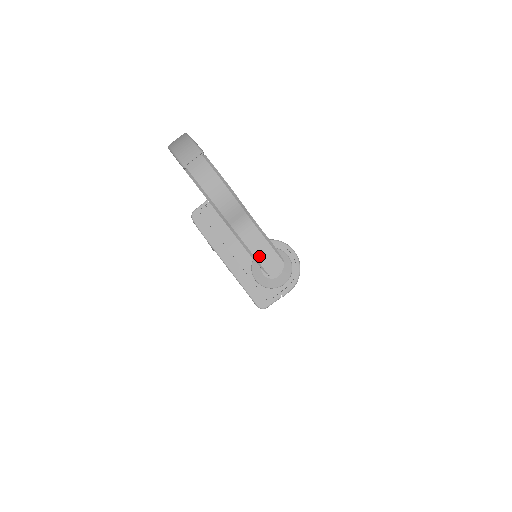
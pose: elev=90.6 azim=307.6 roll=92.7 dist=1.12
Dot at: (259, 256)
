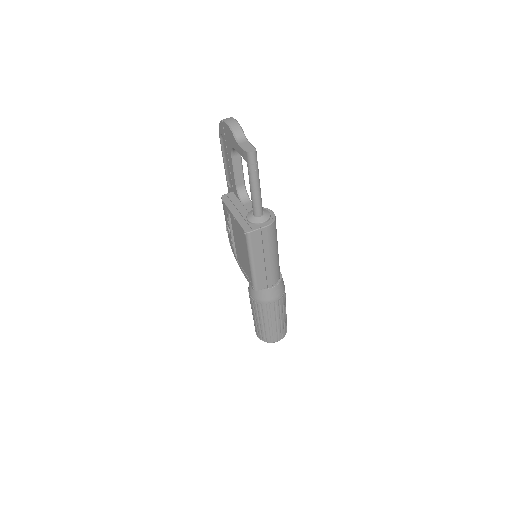
Dot at: (245, 147)
